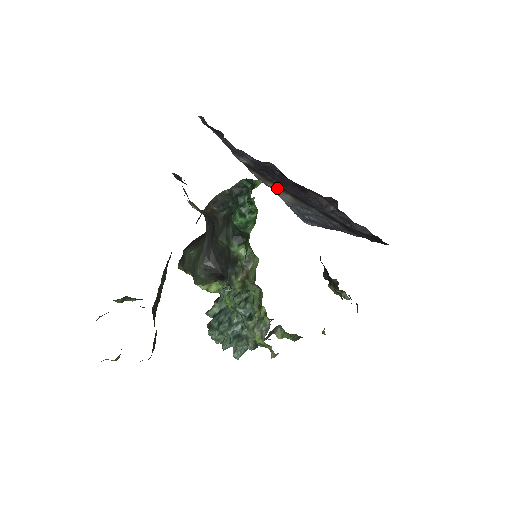
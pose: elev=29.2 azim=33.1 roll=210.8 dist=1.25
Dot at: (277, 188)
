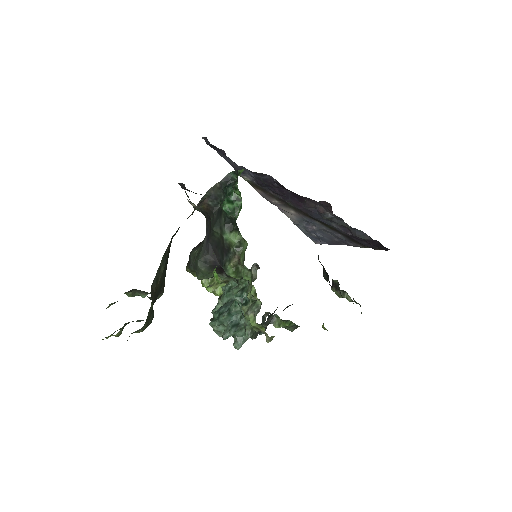
Dot at: (280, 204)
